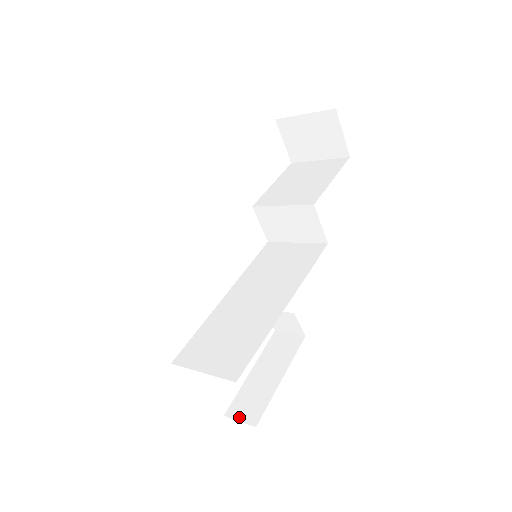
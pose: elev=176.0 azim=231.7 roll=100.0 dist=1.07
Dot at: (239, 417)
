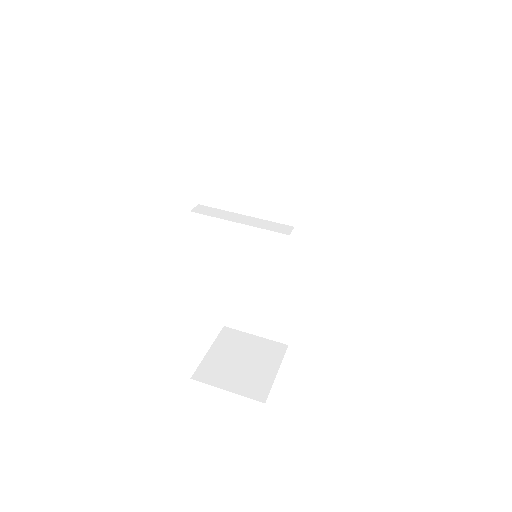
Dot at: occluded
